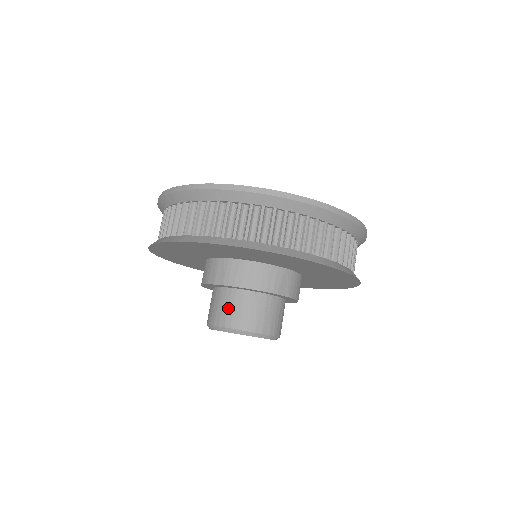
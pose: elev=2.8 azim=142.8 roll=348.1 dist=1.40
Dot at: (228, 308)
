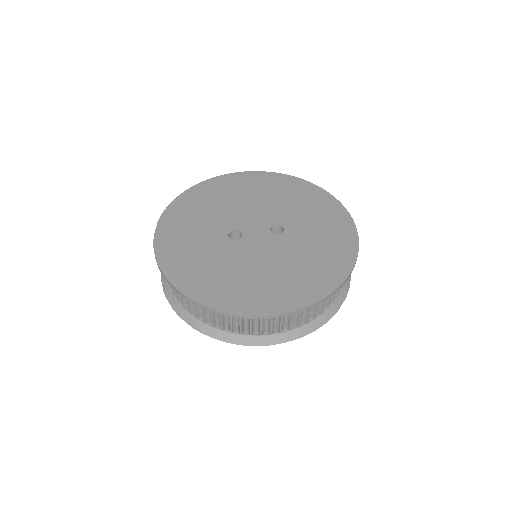
Dot at: occluded
